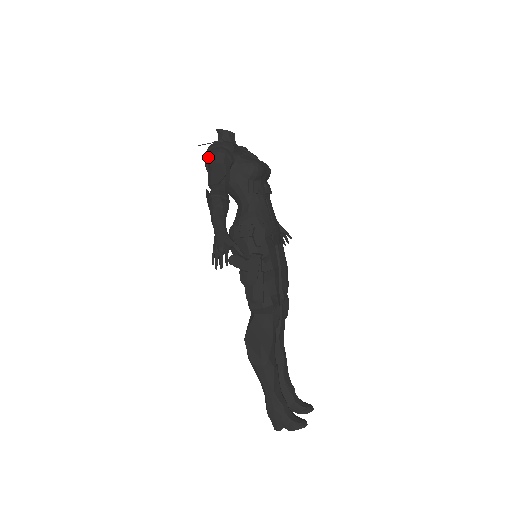
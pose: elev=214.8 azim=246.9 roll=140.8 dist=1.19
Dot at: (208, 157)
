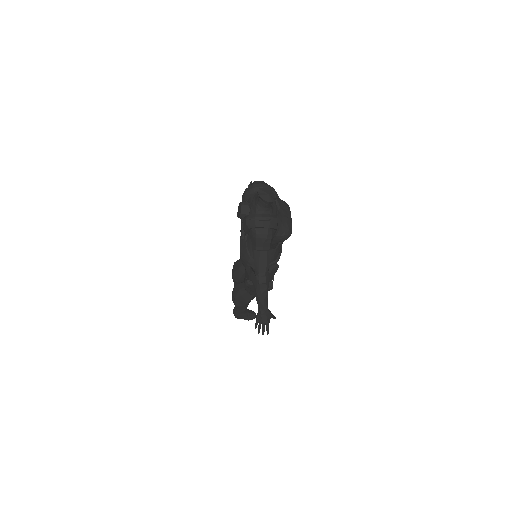
Dot at: (255, 238)
